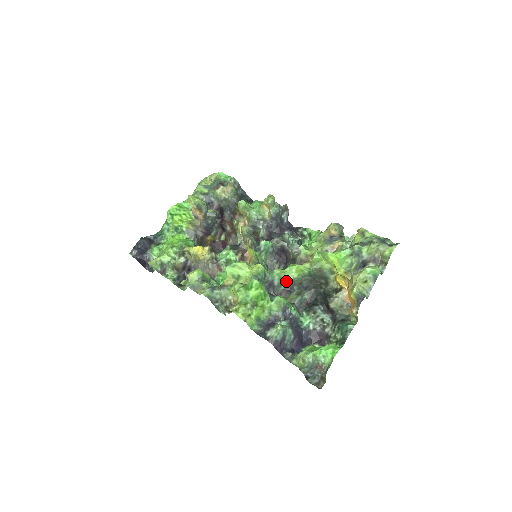
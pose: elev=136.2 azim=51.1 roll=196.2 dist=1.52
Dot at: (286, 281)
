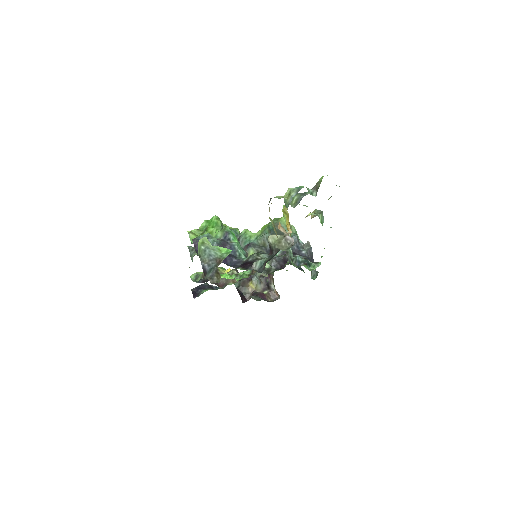
Dot at: (251, 239)
